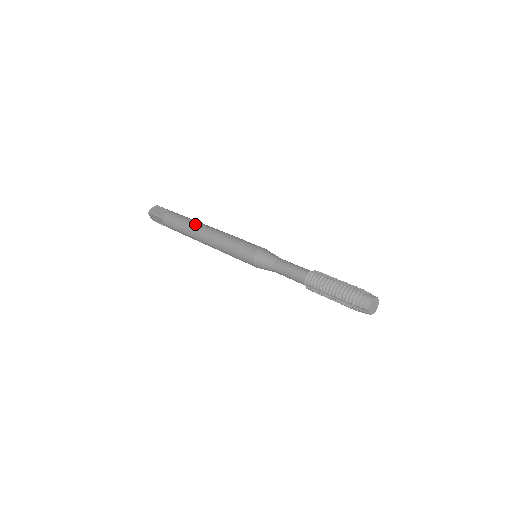
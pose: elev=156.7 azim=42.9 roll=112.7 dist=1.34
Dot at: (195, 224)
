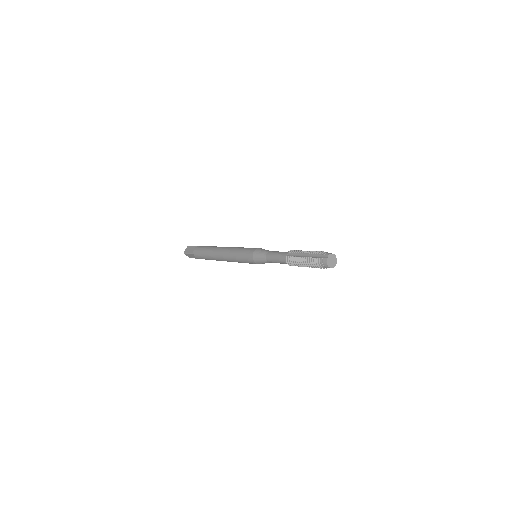
Dot at: occluded
